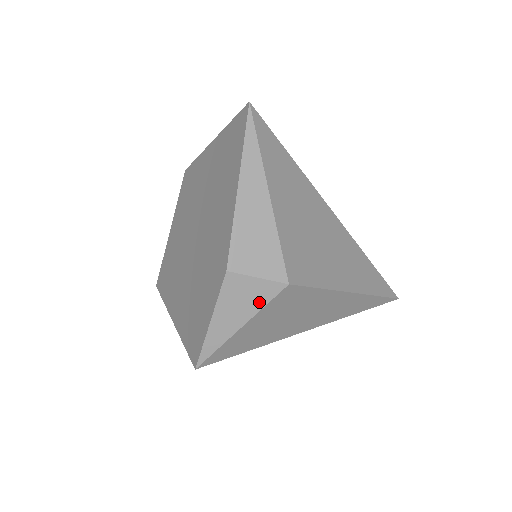
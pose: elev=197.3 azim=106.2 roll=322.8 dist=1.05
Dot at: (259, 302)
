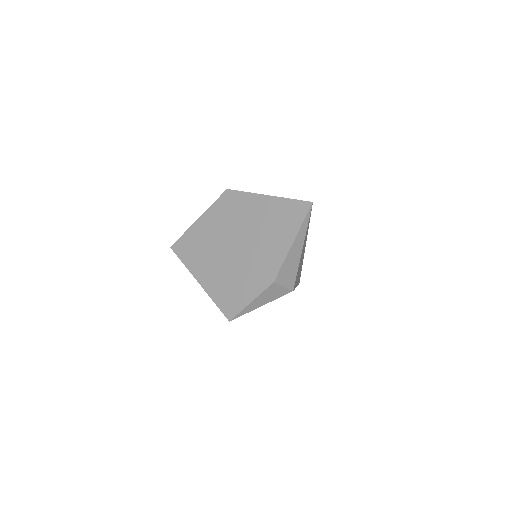
Dot at: (277, 296)
